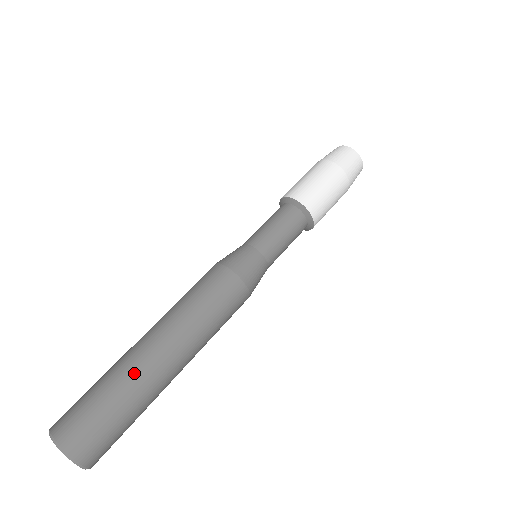
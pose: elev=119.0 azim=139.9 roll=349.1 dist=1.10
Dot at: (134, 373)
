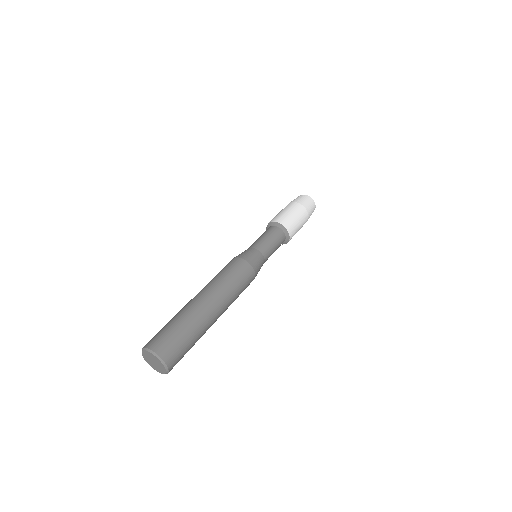
Dot at: (198, 317)
